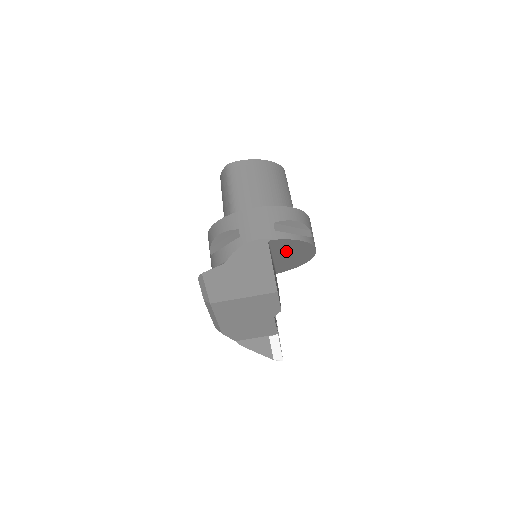
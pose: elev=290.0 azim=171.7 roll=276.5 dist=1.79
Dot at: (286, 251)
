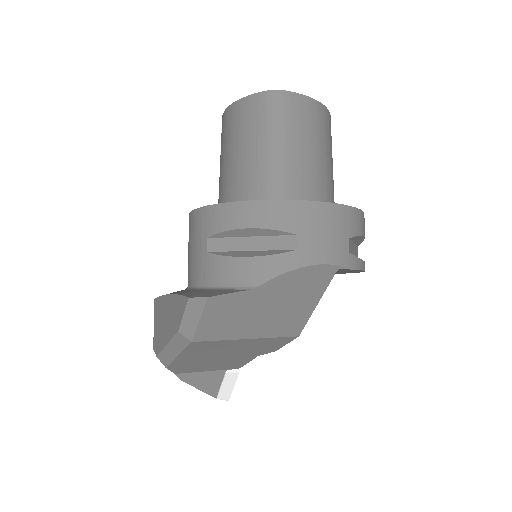
Dot at: occluded
